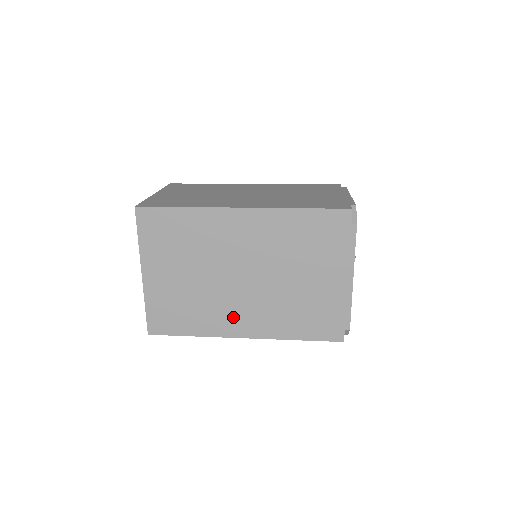
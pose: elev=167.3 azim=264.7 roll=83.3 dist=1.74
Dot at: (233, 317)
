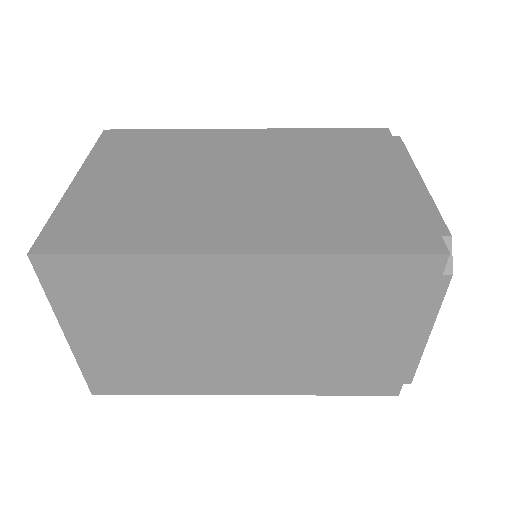
Dot at: (218, 224)
